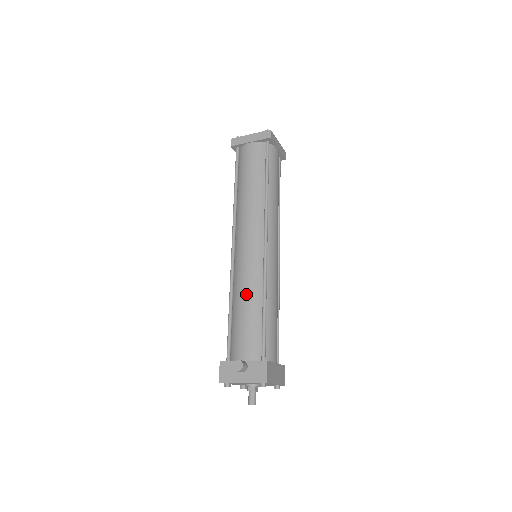
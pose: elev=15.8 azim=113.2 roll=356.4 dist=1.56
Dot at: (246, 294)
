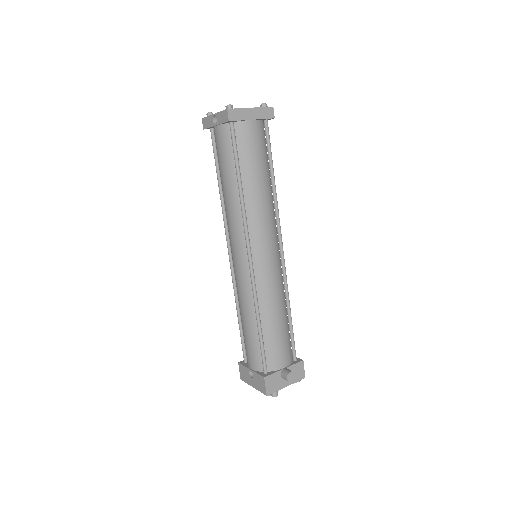
Dot at: (277, 306)
